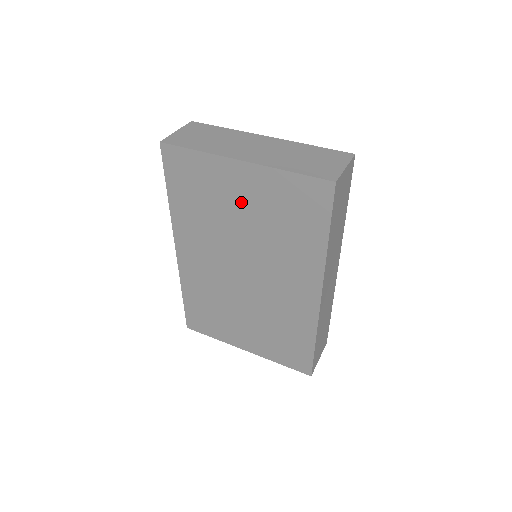
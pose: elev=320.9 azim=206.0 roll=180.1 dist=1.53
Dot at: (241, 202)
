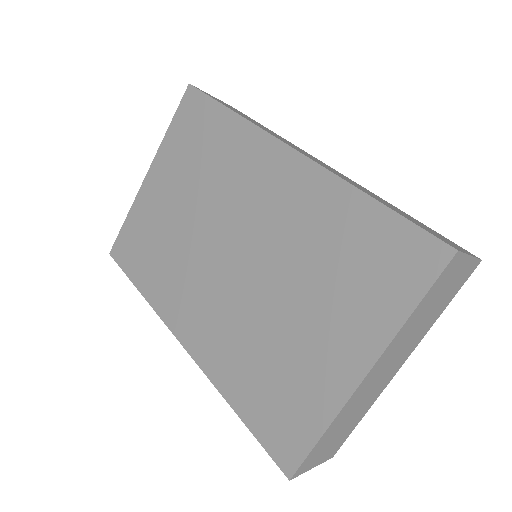
Dot at: (171, 198)
